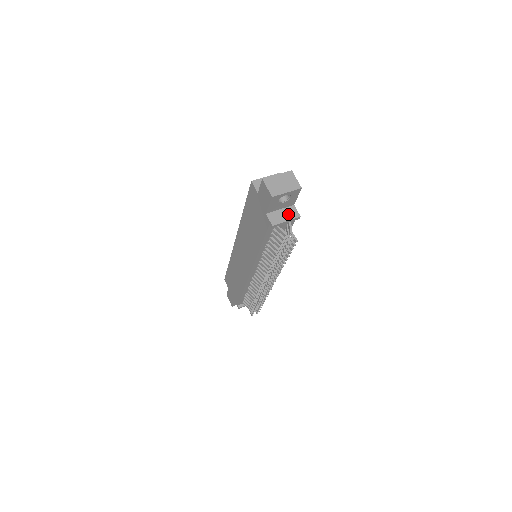
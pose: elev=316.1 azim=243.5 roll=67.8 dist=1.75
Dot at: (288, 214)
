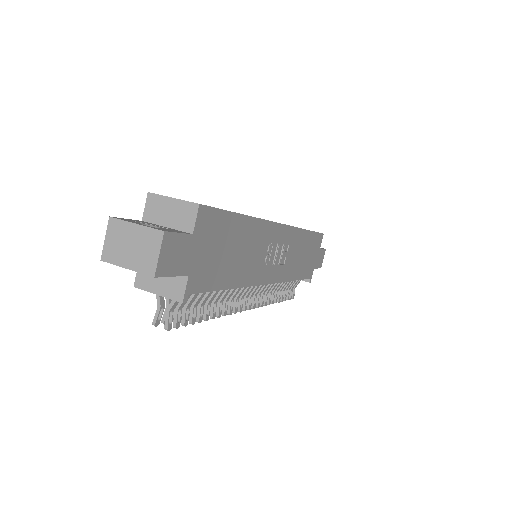
Dot at: (168, 284)
